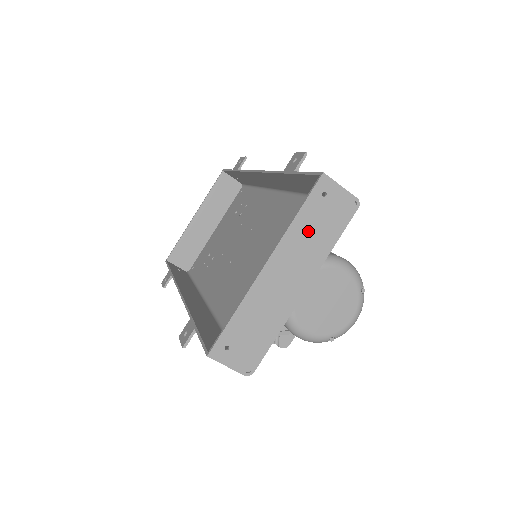
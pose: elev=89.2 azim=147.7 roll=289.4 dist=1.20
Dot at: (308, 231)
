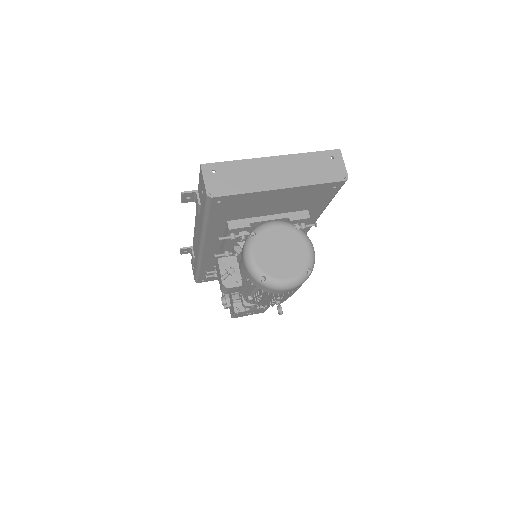
Dot at: (309, 164)
